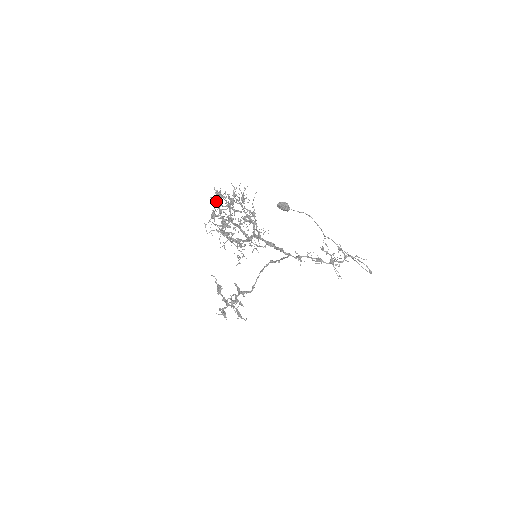
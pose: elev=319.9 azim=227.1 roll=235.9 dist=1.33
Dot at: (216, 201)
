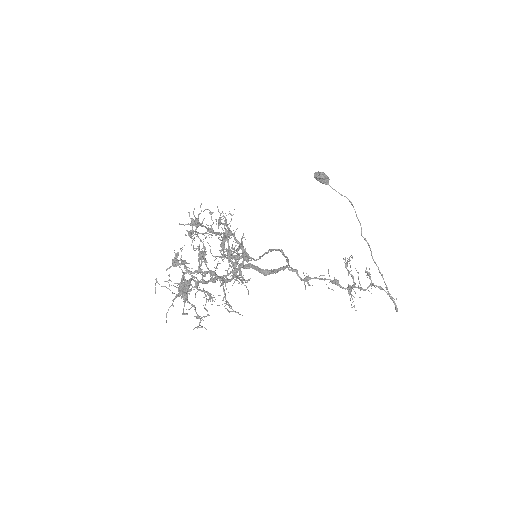
Dot at: occluded
